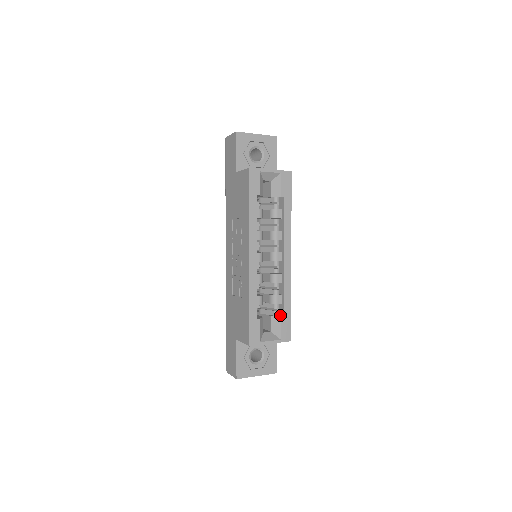
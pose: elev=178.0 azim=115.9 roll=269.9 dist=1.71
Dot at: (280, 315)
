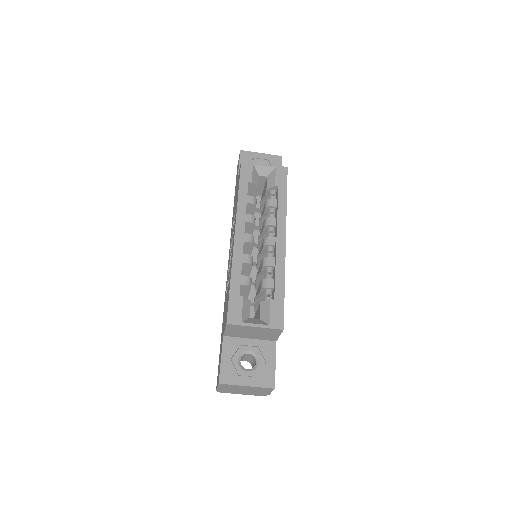
Dot at: occluded
